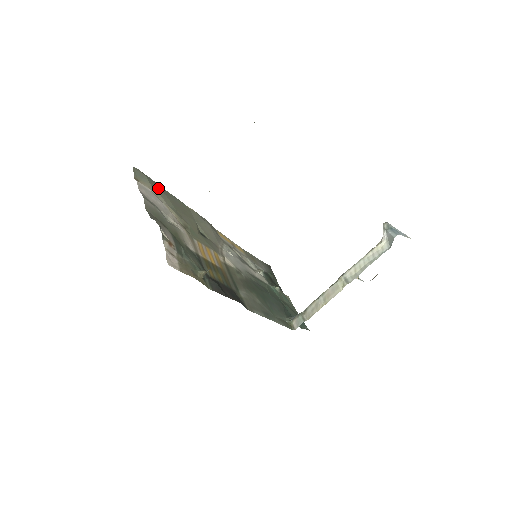
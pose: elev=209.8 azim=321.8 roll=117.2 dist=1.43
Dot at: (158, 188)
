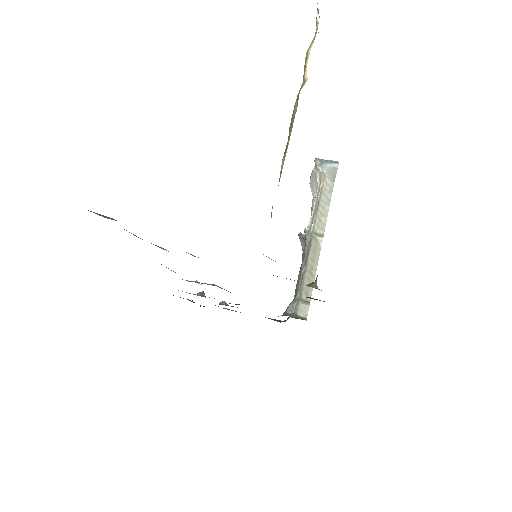
Dot at: occluded
